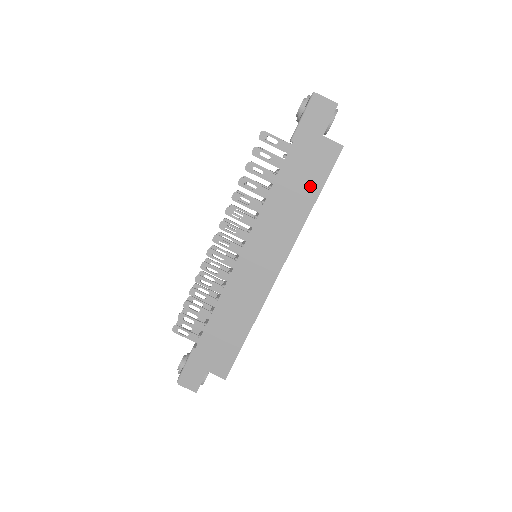
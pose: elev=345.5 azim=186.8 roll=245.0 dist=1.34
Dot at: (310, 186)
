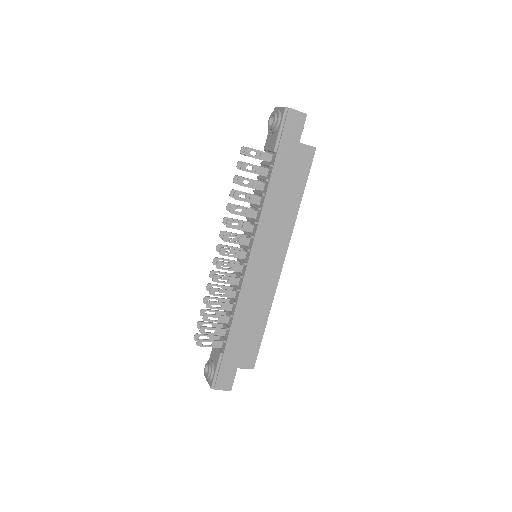
Dot at: (296, 186)
